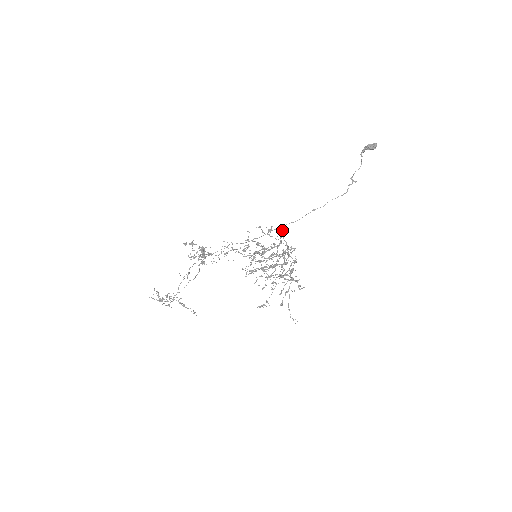
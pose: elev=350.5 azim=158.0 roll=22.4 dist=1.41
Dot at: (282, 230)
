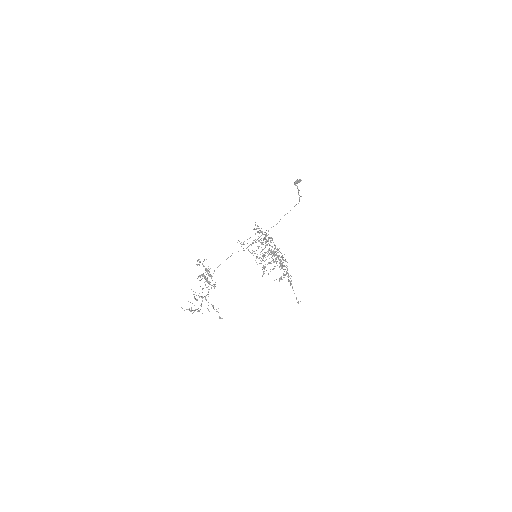
Dot at: occluded
